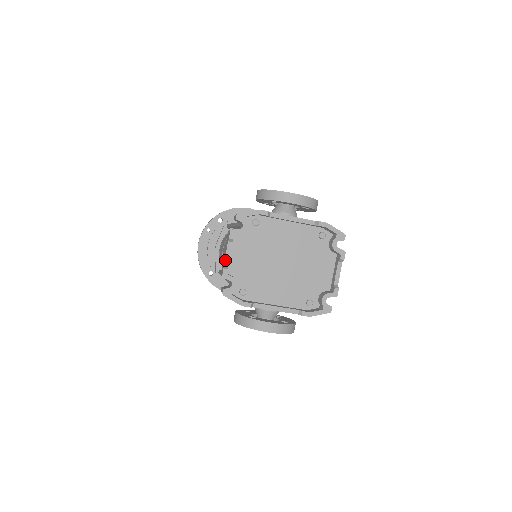
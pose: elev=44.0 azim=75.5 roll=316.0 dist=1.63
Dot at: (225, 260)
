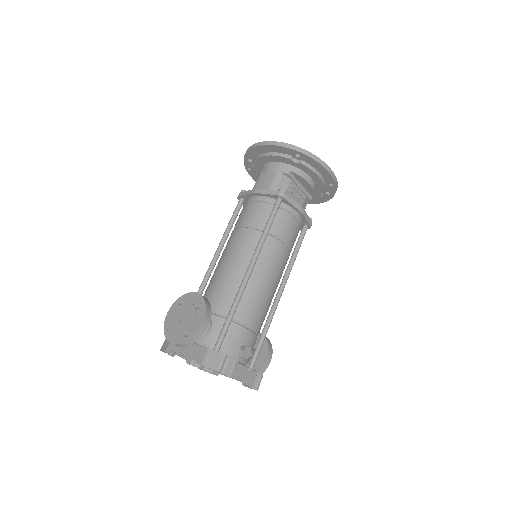
Dot at: occluded
